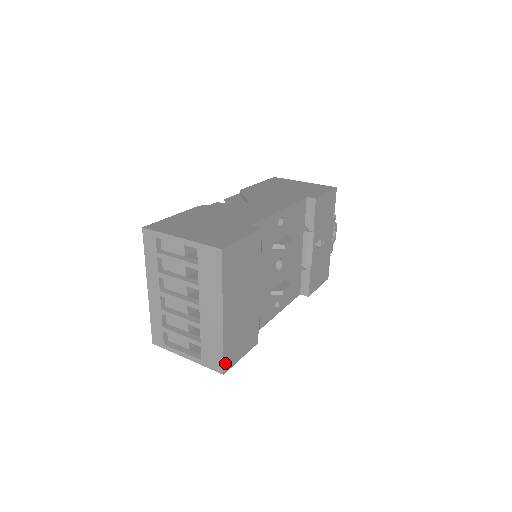
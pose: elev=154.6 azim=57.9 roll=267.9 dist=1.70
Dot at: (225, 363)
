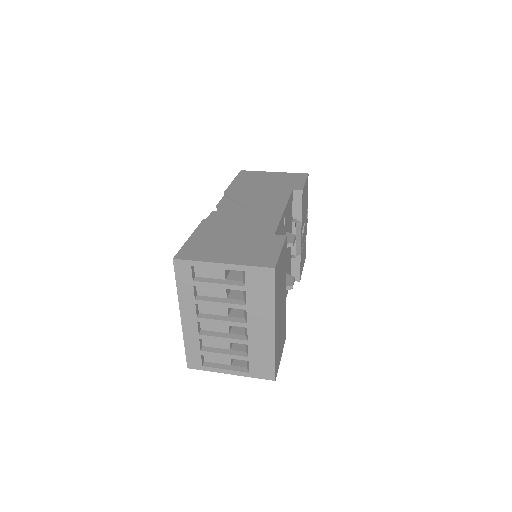
Dot at: (276, 370)
